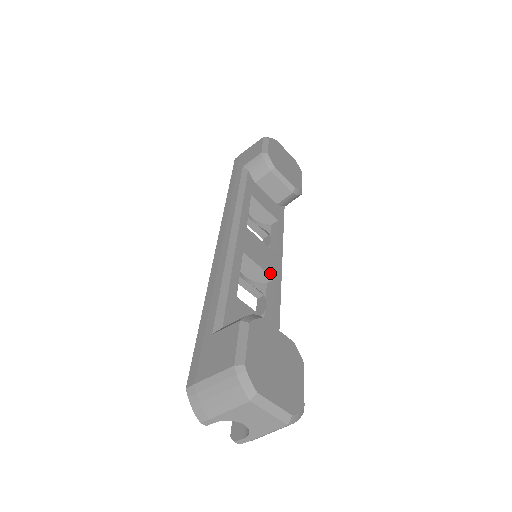
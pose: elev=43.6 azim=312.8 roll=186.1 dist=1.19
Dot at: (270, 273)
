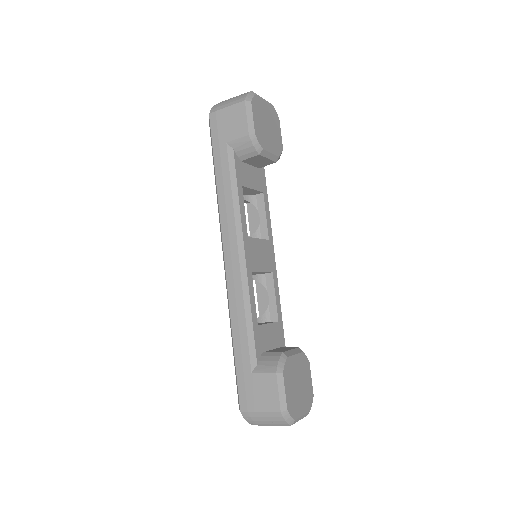
Dot at: (269, 269)
